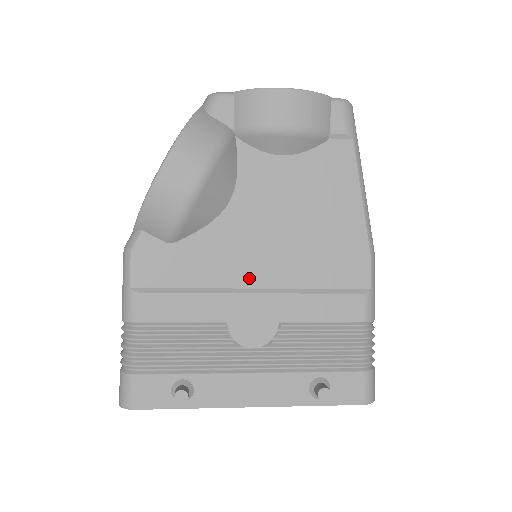
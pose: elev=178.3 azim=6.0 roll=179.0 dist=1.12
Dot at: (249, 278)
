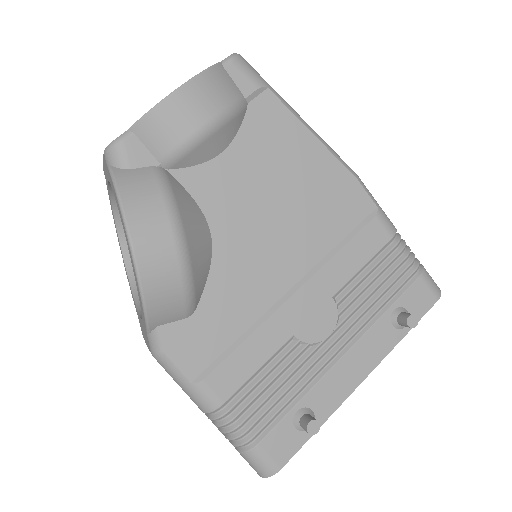
Dot at: (280, 284)
